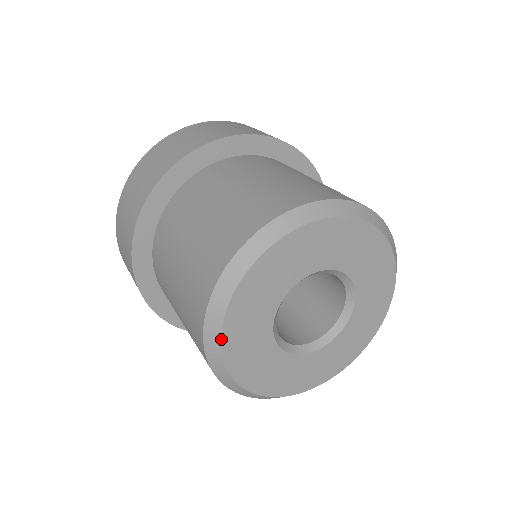
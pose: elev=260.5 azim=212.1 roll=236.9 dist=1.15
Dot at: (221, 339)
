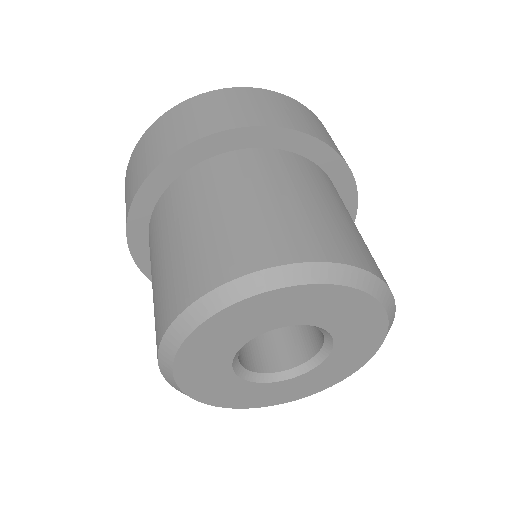
Dot at: (197, 327)
